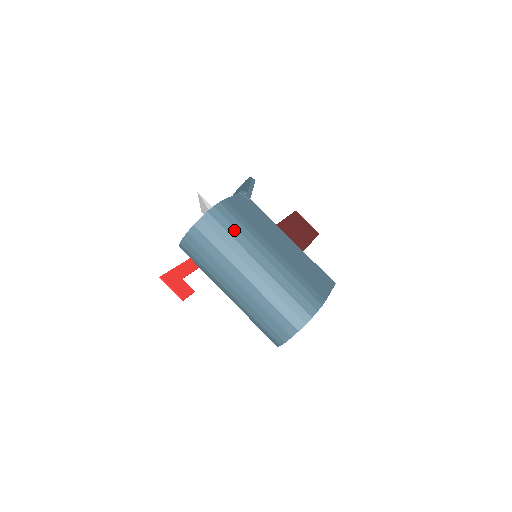
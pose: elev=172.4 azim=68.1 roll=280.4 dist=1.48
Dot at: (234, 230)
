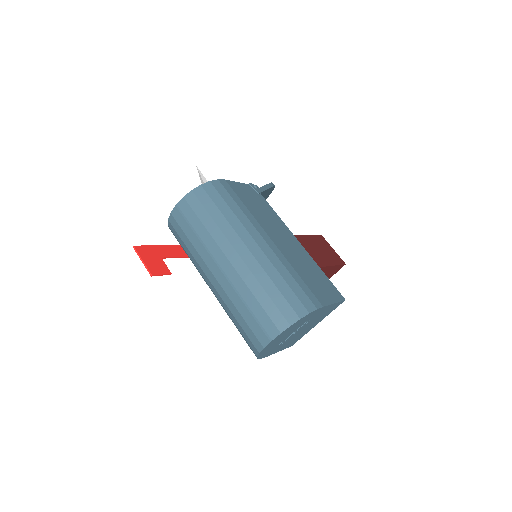
Dot at: (227, 208)
